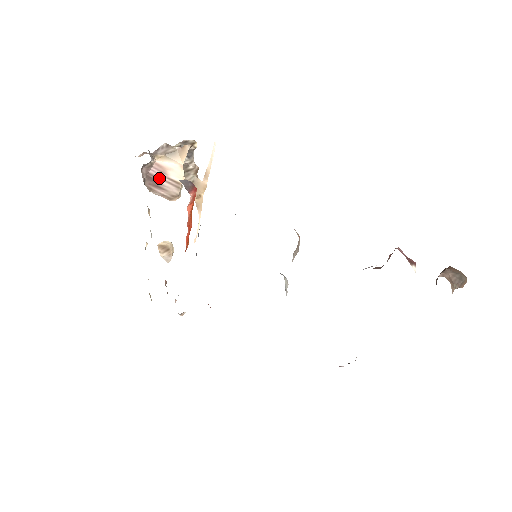
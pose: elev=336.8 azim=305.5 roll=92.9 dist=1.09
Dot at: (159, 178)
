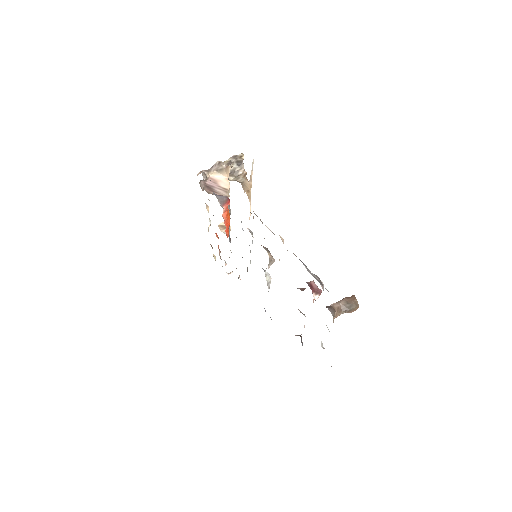
Dot at: (213, 186)
